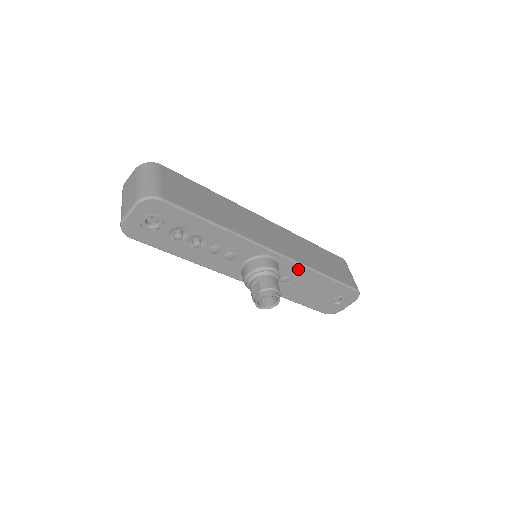
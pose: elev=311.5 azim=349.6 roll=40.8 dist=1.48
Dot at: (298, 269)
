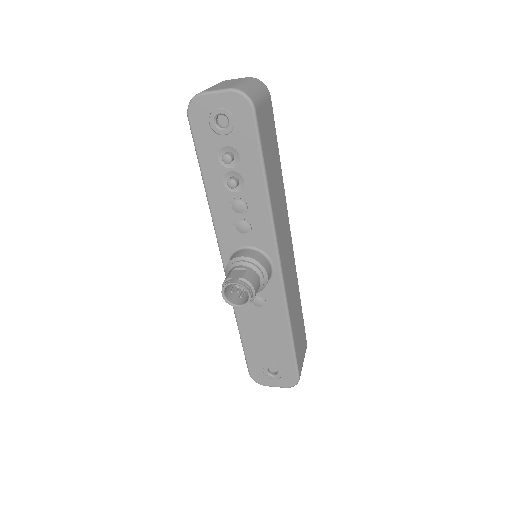
Dot at: (279, 302)
